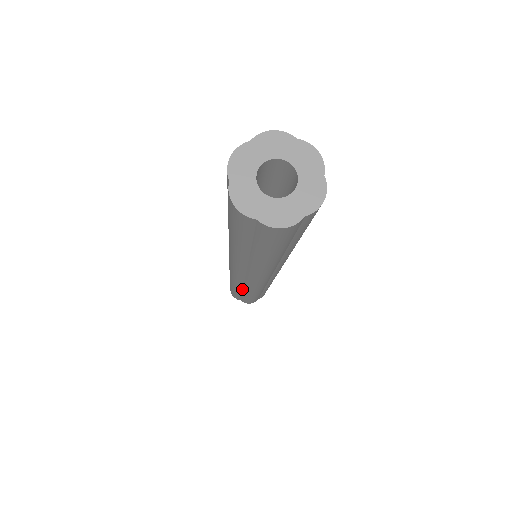
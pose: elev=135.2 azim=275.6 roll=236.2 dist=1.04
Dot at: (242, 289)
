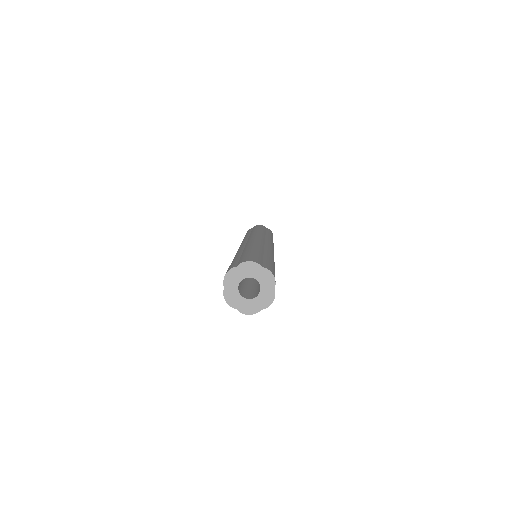
Dot at: occluded
